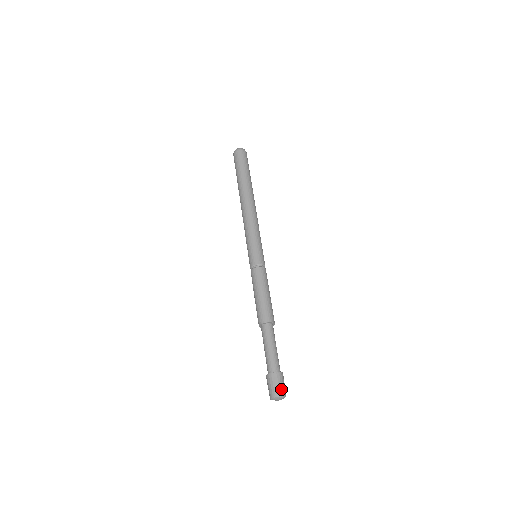
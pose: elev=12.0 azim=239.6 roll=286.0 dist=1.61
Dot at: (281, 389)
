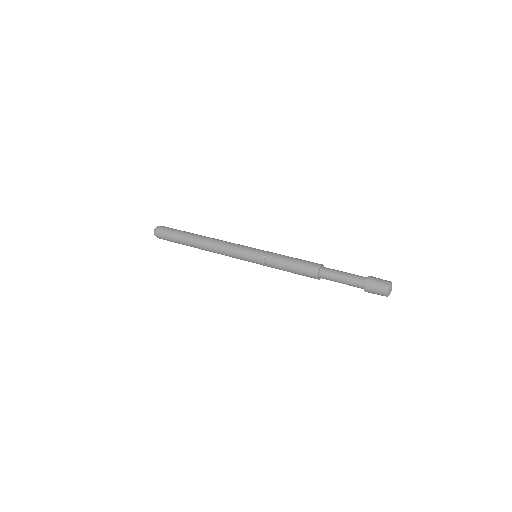
Dot at: (385, 280)
